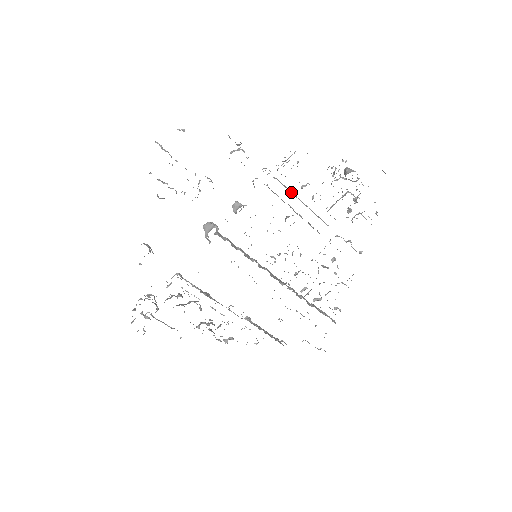
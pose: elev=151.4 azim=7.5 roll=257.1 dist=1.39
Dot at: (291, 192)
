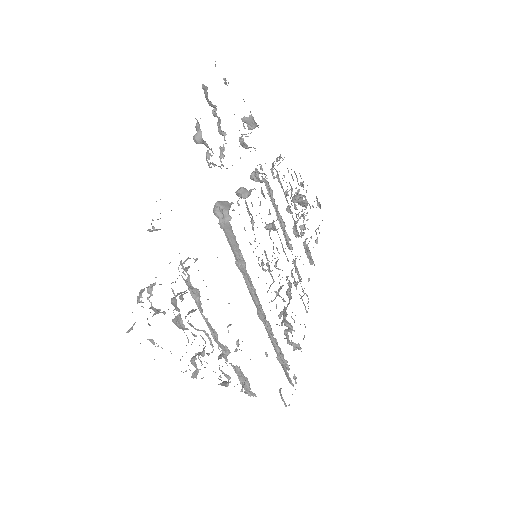
Dot at: occluded
